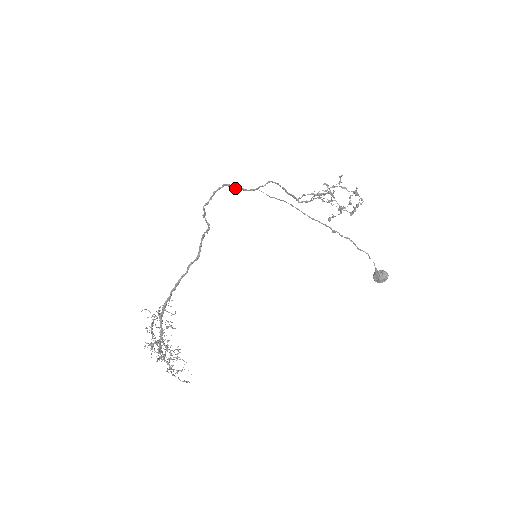
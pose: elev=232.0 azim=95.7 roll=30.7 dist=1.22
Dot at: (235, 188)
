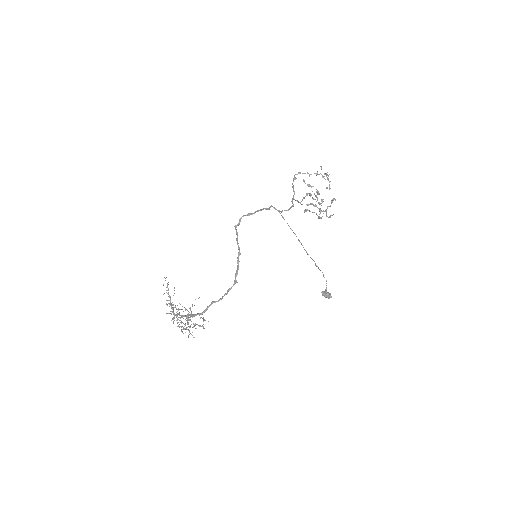
Dot at: (263, 209)
